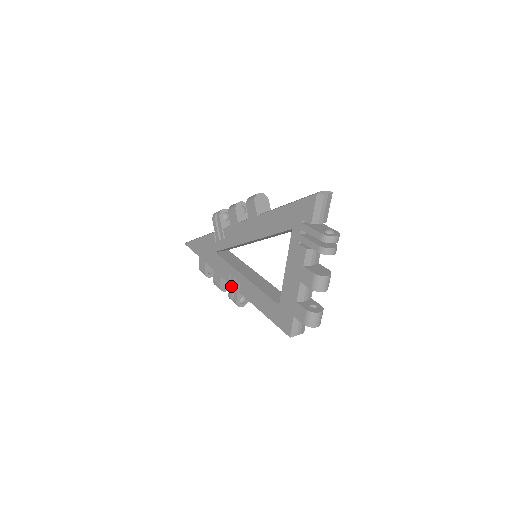
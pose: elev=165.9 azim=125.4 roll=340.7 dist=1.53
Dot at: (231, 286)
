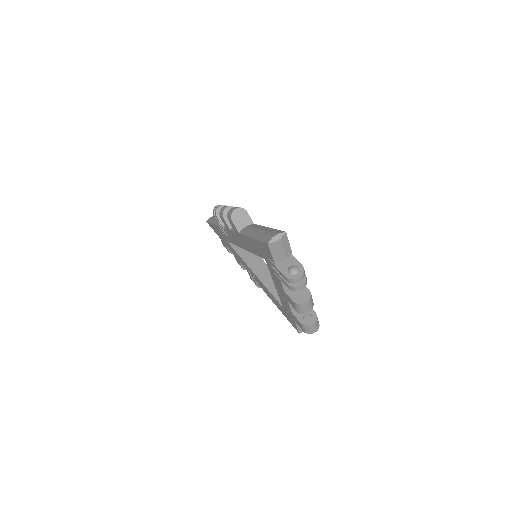
Dot at: (249, 273)
